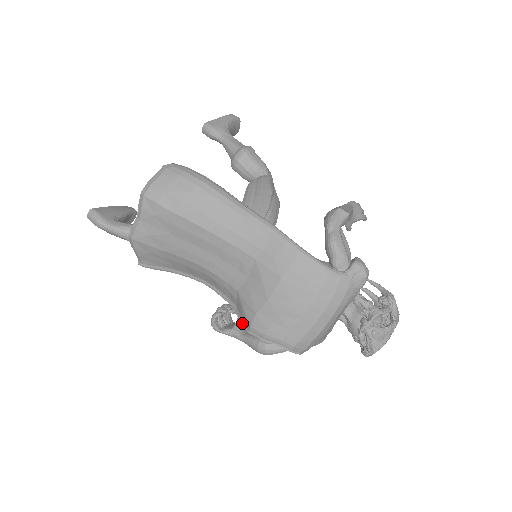
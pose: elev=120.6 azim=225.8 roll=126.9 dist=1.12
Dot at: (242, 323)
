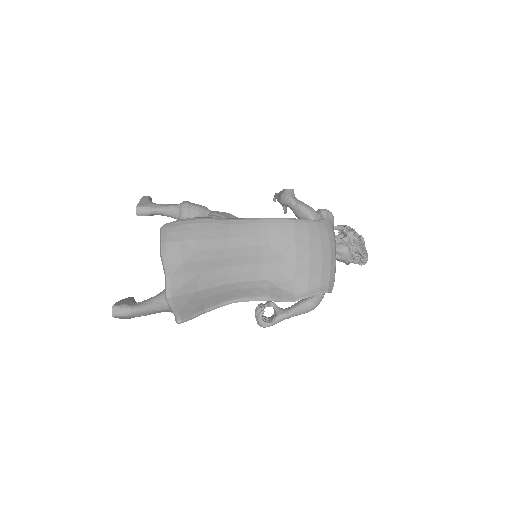
Dot at: (285, 301)
